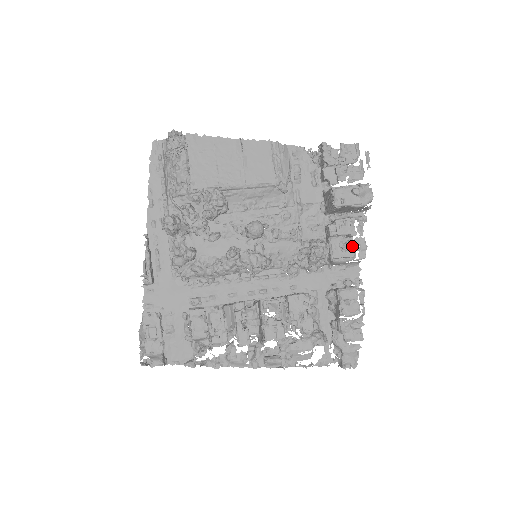
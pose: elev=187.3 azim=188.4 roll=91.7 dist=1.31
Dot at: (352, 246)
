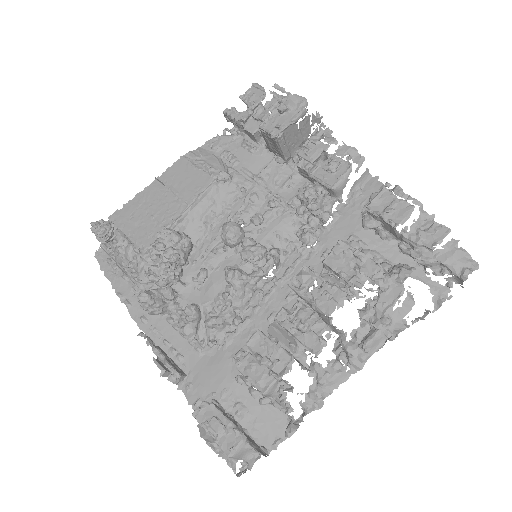
Dot at: (338, 160)
